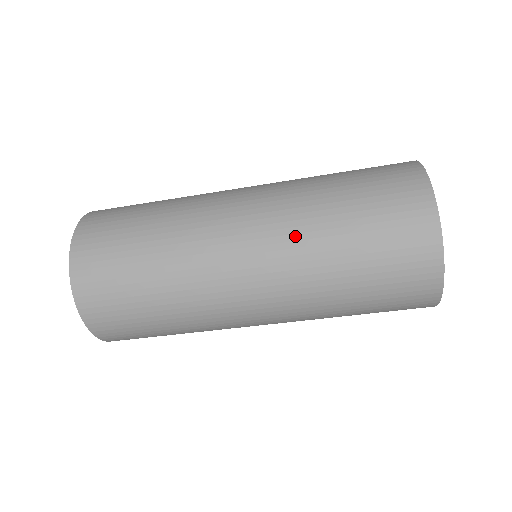
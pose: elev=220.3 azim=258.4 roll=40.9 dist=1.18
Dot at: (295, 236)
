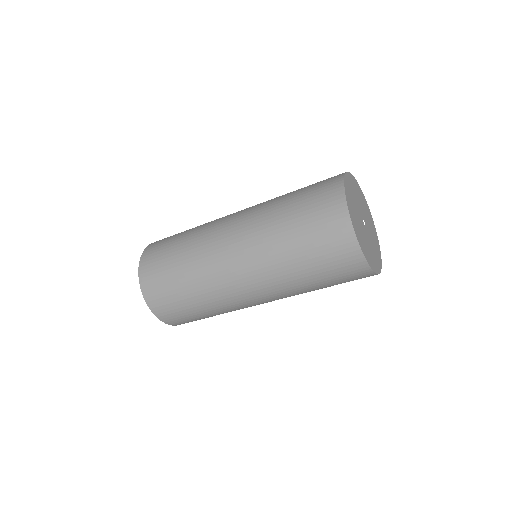
Dot at: (263, 245)
